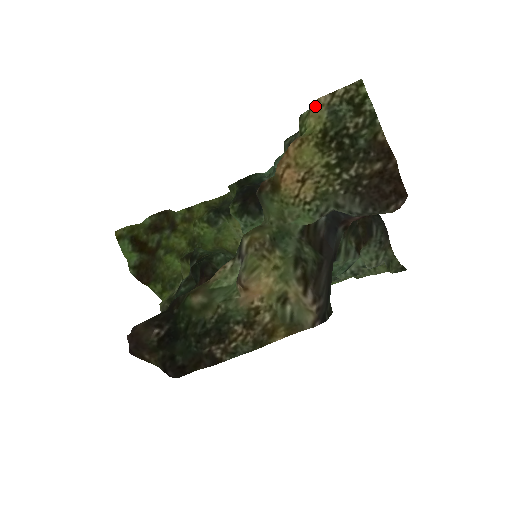
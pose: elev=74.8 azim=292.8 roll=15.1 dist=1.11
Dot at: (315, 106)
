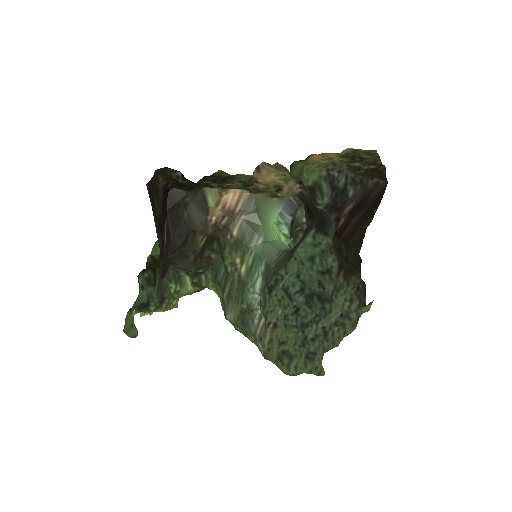
Dot at: (345, 149)
